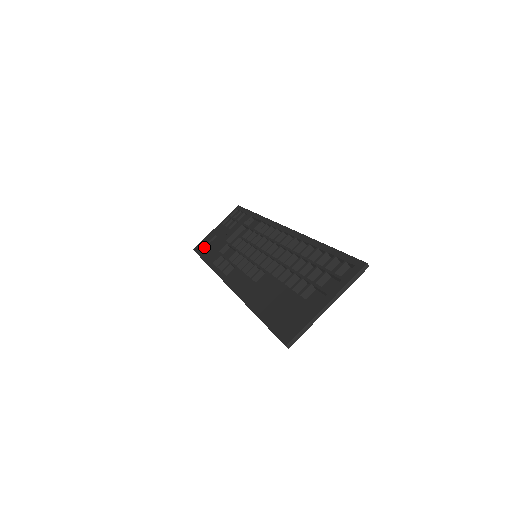
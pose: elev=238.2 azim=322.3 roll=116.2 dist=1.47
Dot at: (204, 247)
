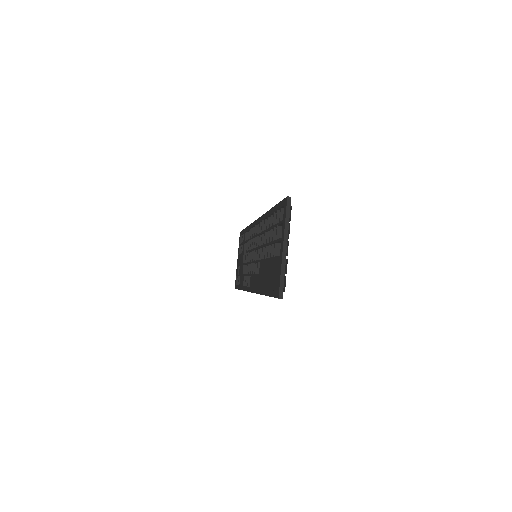
Dot at: occluded
